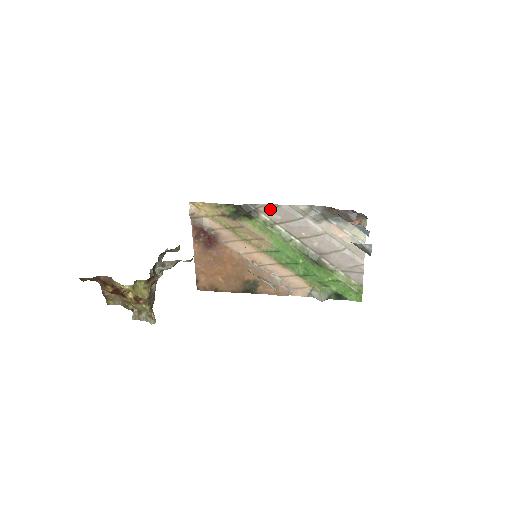
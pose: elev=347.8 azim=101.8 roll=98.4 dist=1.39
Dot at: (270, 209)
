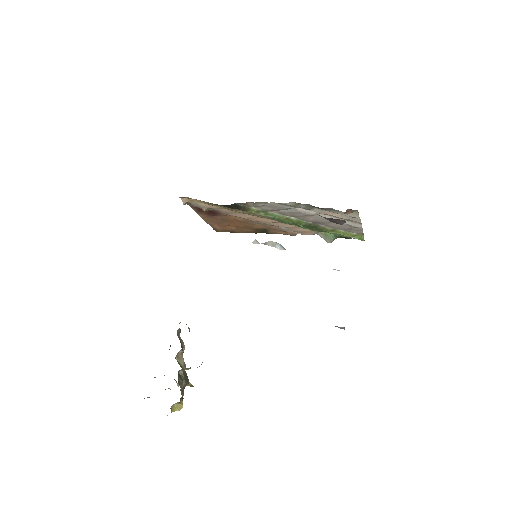
Dot at: (258, 205)
